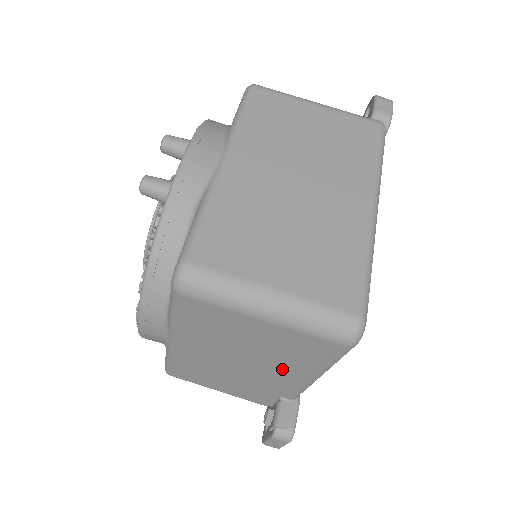
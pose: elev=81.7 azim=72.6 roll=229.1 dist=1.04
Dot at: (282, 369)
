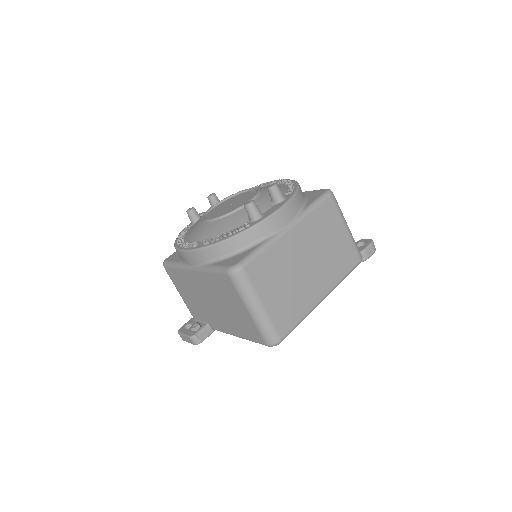
Dot at: (227, 322)
